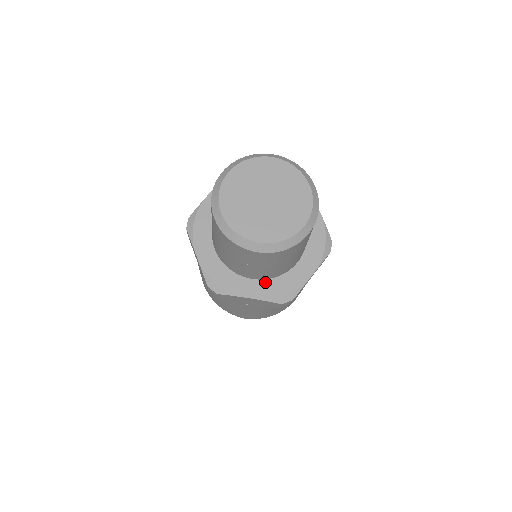
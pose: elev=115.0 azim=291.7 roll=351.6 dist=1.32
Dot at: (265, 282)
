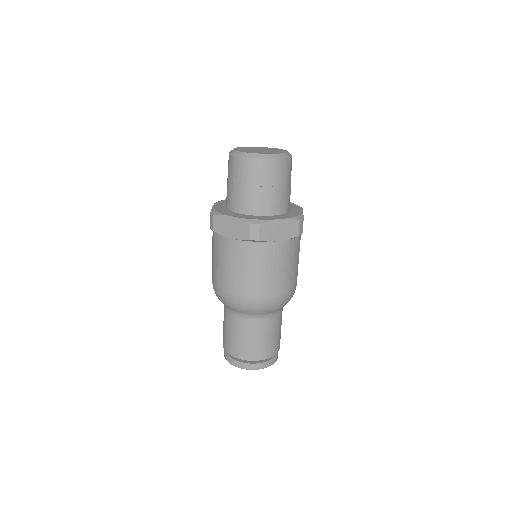
Dot at: (246, 215)
